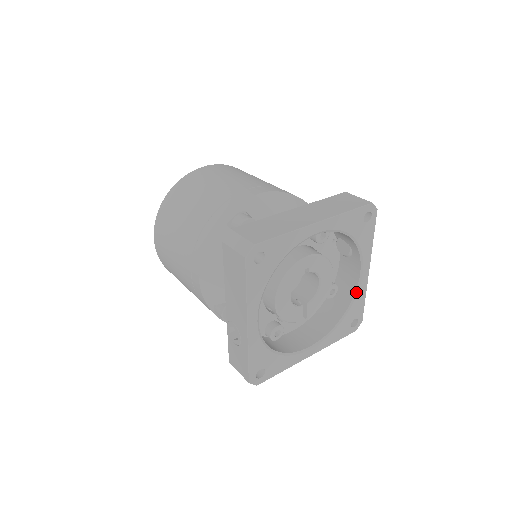
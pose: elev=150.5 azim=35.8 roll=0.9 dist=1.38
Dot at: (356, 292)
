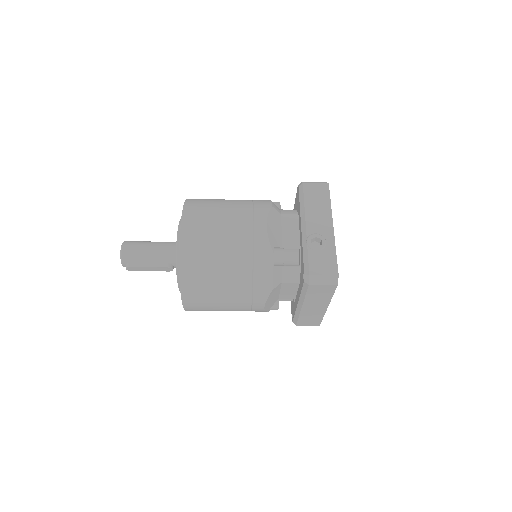
Dot at: occluded
